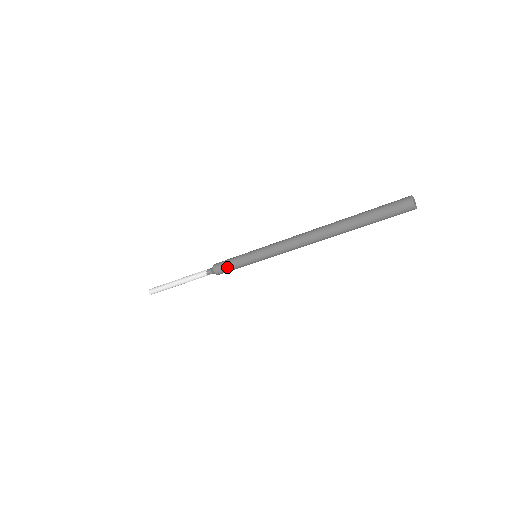
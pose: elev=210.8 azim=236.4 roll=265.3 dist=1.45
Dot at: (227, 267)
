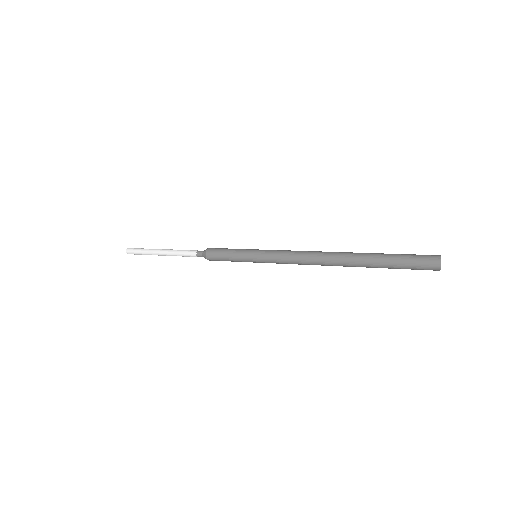
Dot at: (223, 260)
